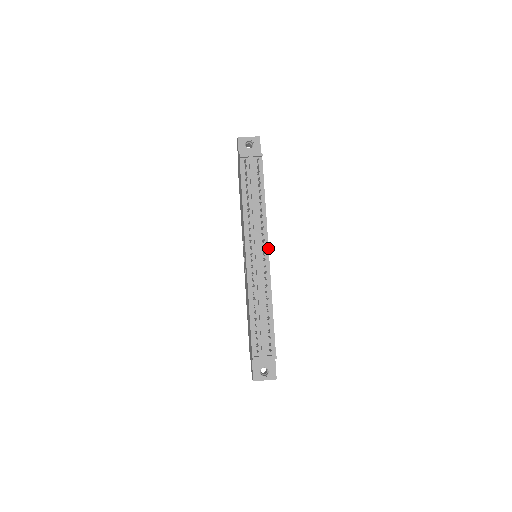
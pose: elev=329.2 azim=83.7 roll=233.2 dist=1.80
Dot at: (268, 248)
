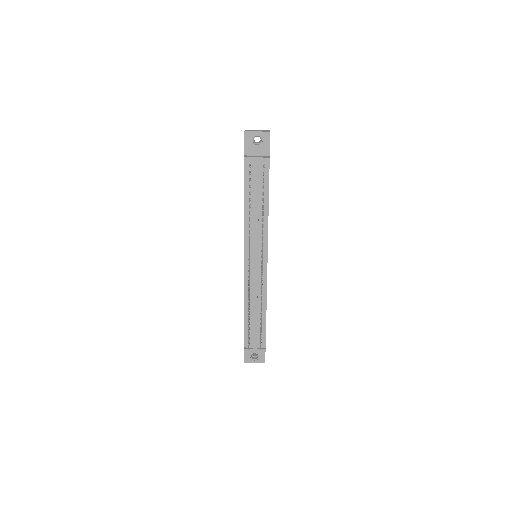
Dot at: (267, 256)
